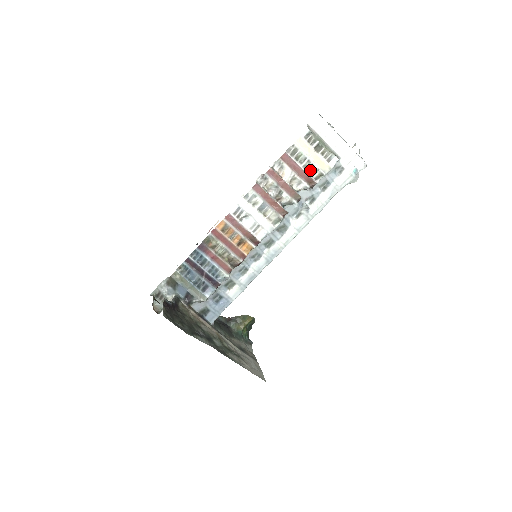
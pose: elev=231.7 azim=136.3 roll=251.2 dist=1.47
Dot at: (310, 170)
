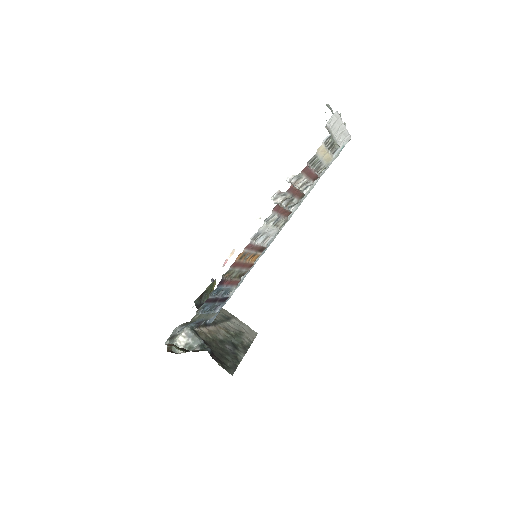
Dot at: (318, 169)
